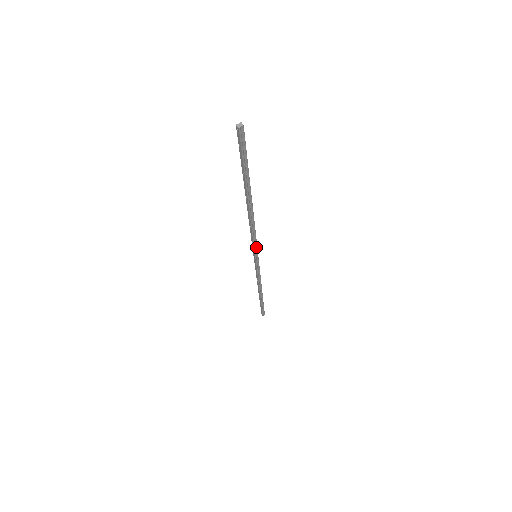
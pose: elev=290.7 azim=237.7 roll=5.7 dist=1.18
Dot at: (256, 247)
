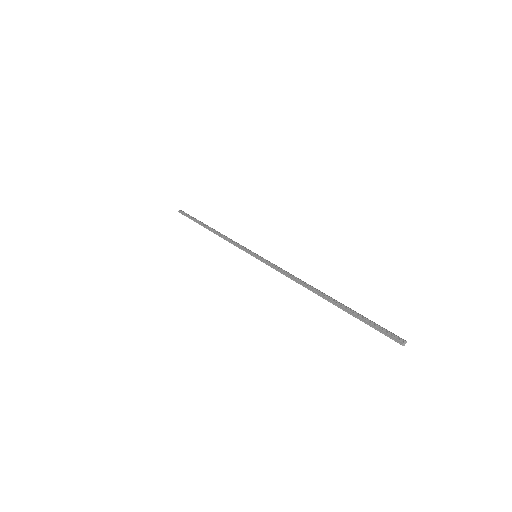
Dot at: (269, 263)
